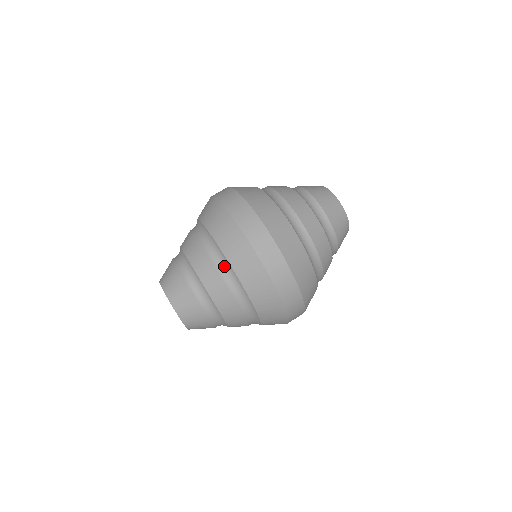
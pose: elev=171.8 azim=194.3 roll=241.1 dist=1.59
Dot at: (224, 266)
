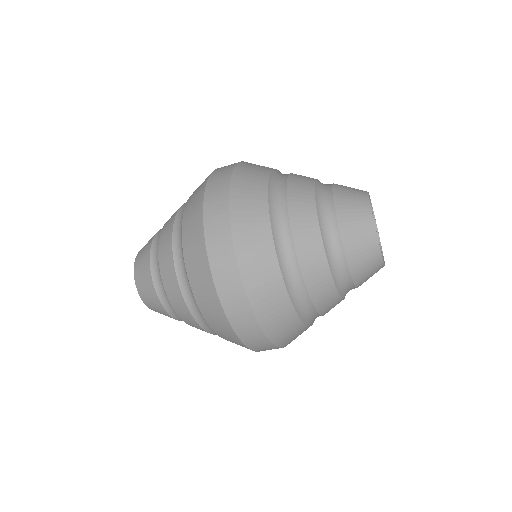
Dot at: (179, 240)
